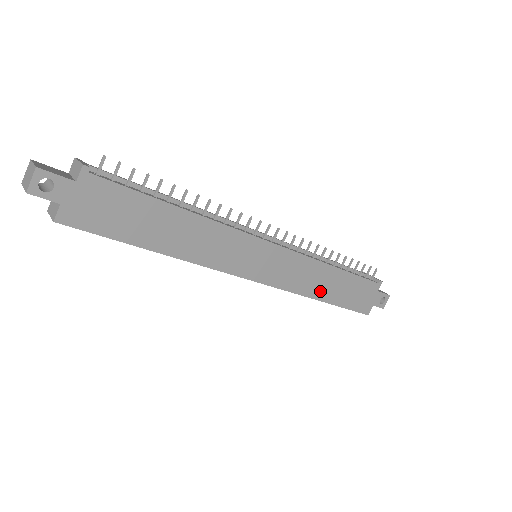
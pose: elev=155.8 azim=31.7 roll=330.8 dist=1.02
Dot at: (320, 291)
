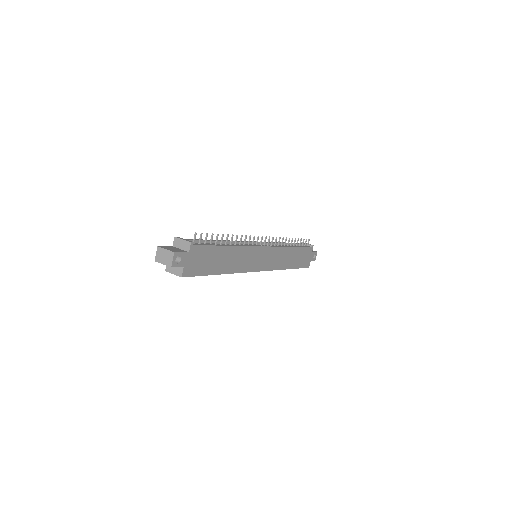
Dot at: (287, 264)
